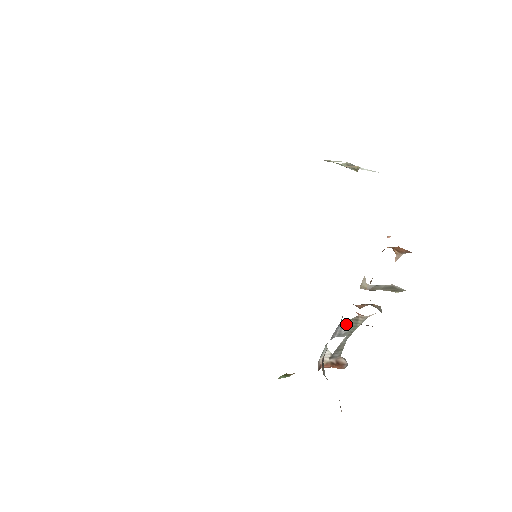
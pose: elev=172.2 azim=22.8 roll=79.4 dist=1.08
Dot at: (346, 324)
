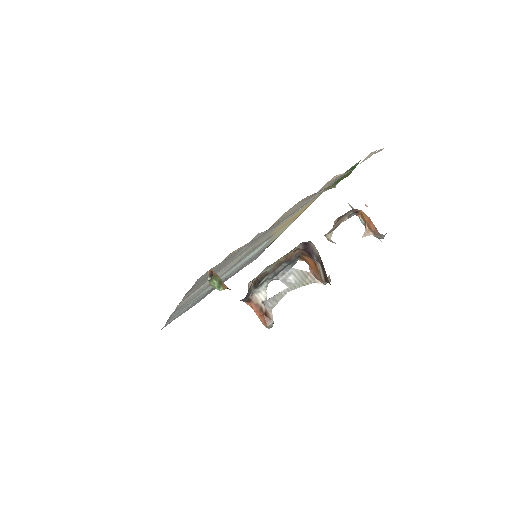
Dot at: (295, 273)
